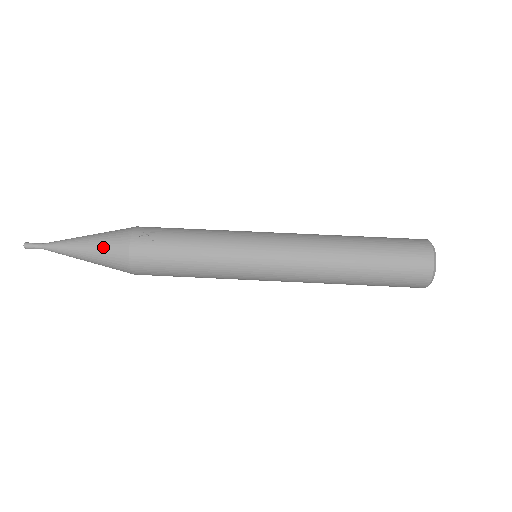
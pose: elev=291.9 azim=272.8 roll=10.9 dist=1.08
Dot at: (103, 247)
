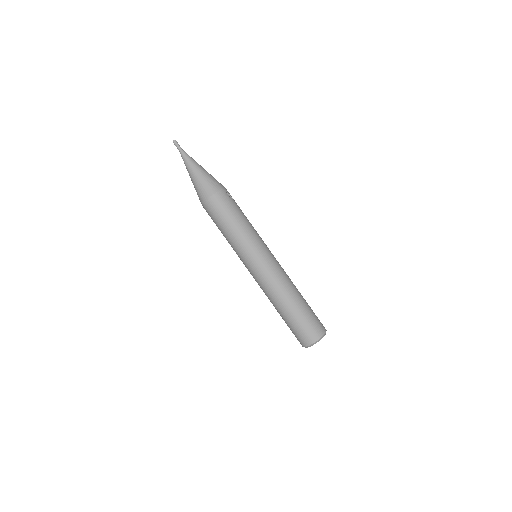
Dot at: (208, 178)
